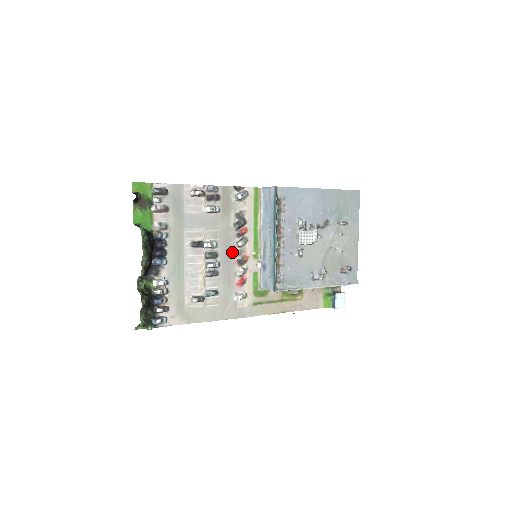
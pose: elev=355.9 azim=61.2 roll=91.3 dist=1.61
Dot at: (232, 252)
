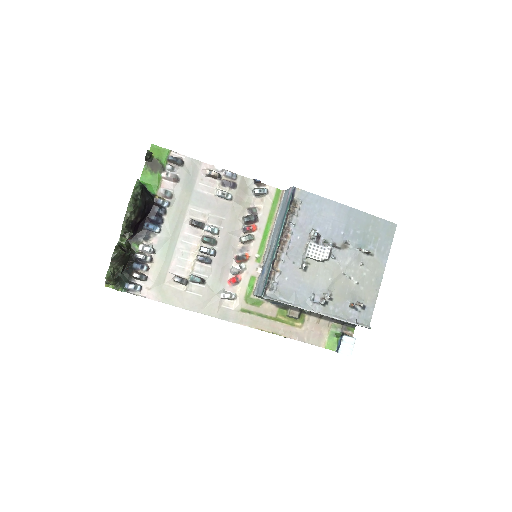
Dot at: (233, 246)
